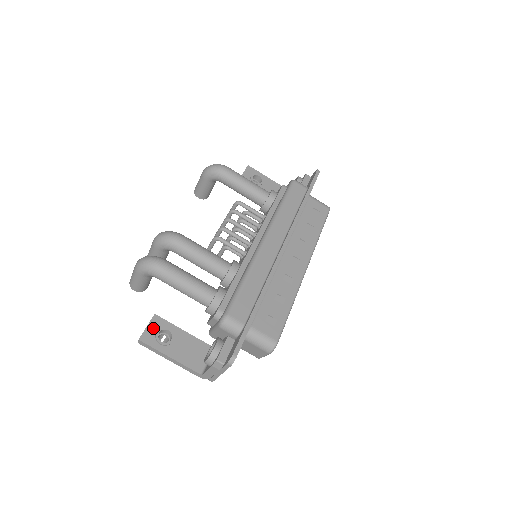
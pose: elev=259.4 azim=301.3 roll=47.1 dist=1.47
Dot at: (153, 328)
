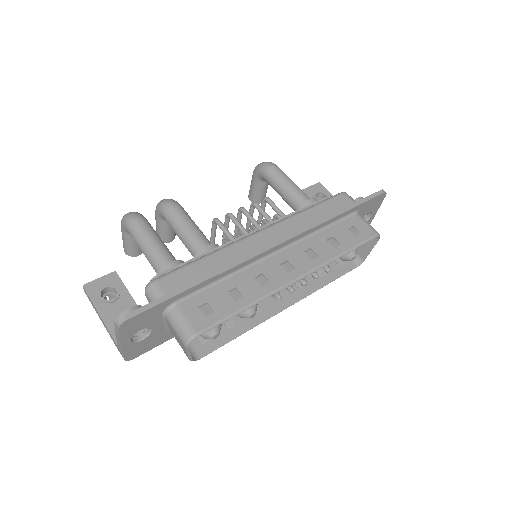
Dot at: (104, 282)
